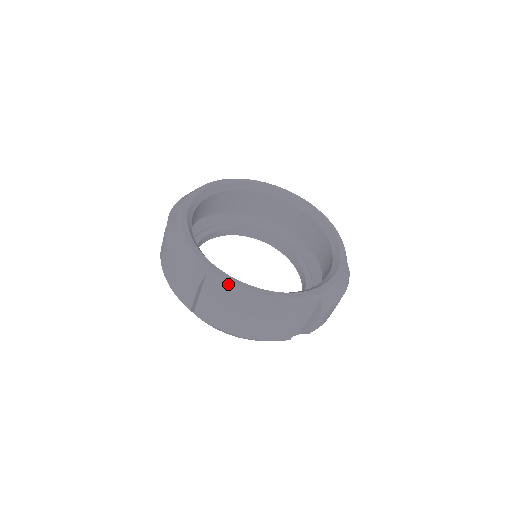
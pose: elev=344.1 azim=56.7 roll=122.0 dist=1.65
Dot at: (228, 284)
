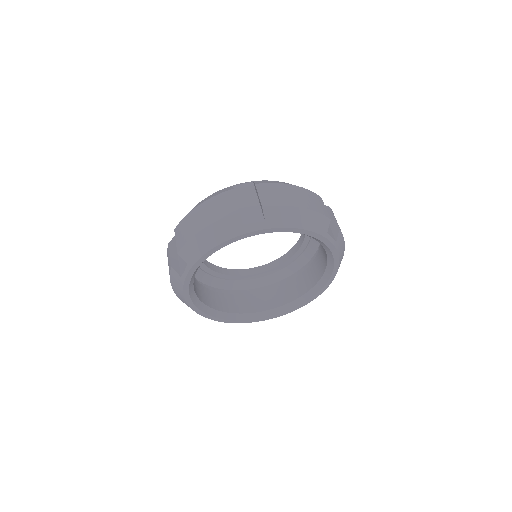
Dot at: (208, 318)
